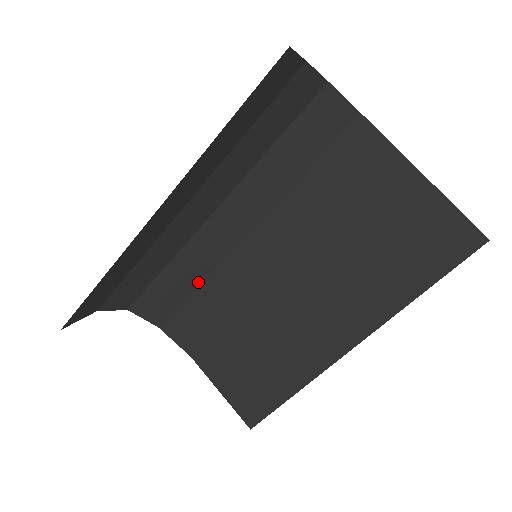
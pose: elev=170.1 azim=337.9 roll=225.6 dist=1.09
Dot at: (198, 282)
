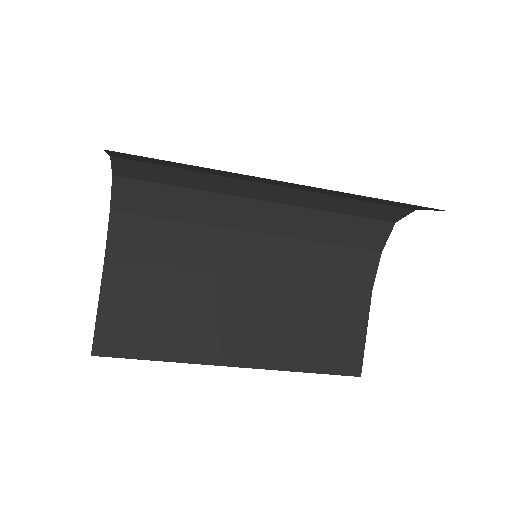
Dot at: (186, 220)
